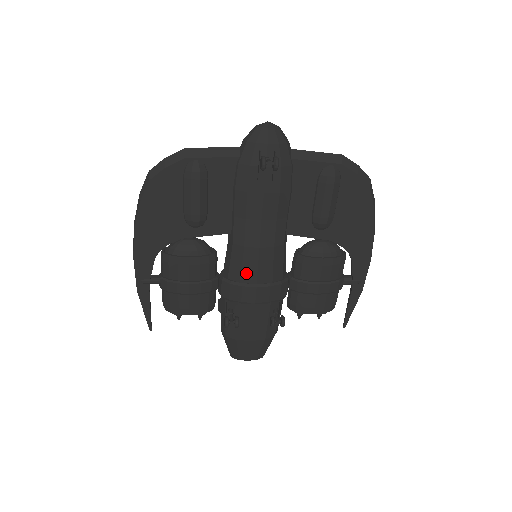
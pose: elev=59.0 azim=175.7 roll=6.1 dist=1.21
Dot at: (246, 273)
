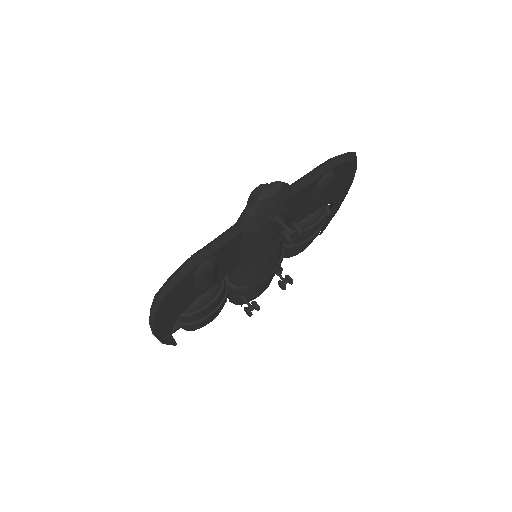
Dot at: (257, 278)
